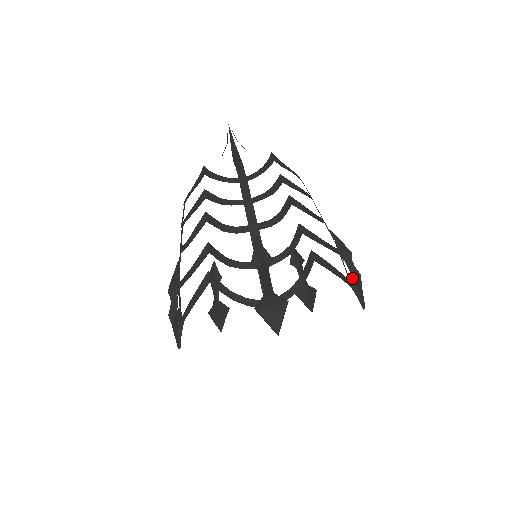
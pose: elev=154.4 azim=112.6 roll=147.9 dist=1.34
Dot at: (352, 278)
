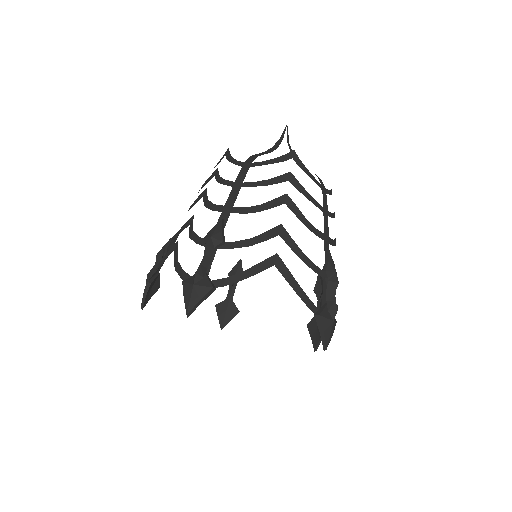
Dot at: occluded
